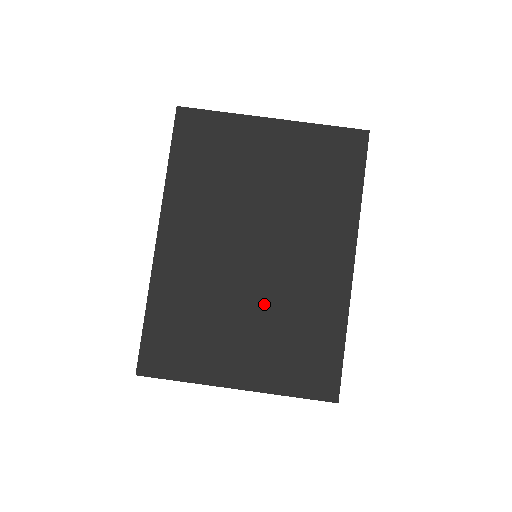
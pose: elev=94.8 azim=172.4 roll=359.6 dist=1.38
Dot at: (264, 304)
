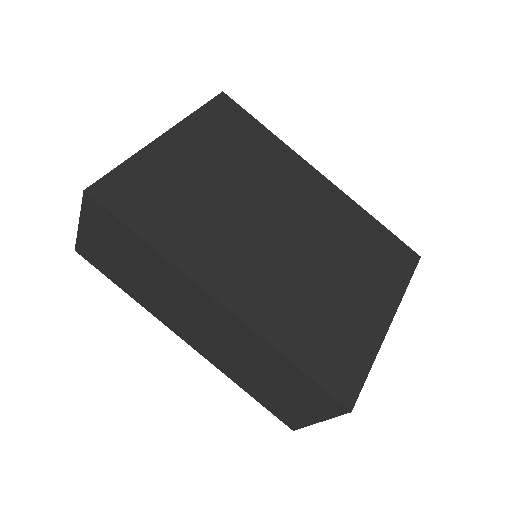
Dot at: (328, 254)
